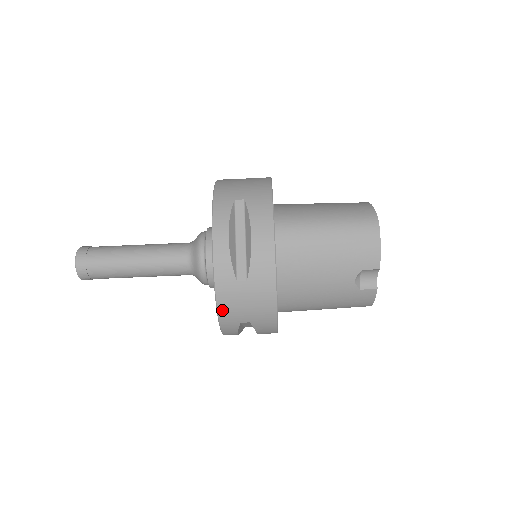
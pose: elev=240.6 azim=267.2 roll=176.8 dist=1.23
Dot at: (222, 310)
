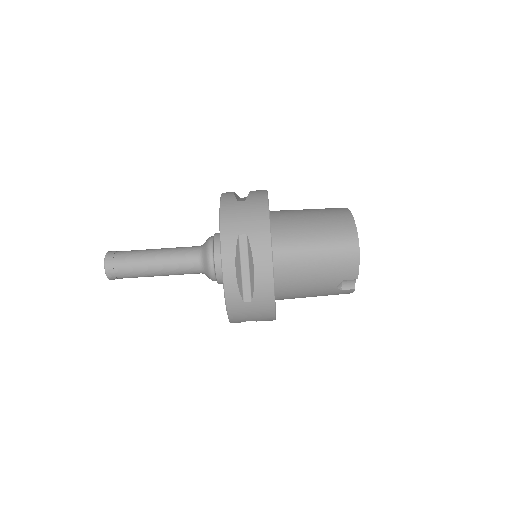
Dot at: (232, 317)
